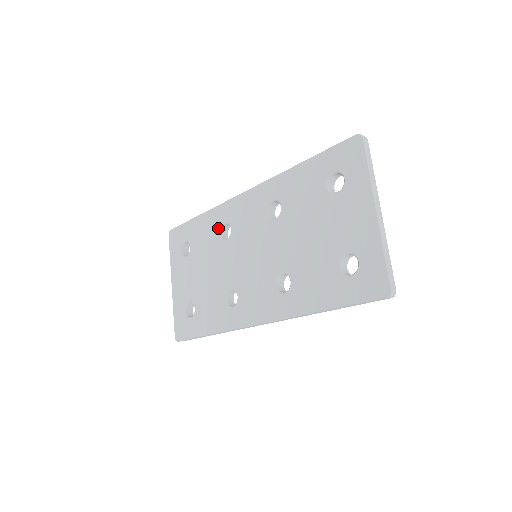
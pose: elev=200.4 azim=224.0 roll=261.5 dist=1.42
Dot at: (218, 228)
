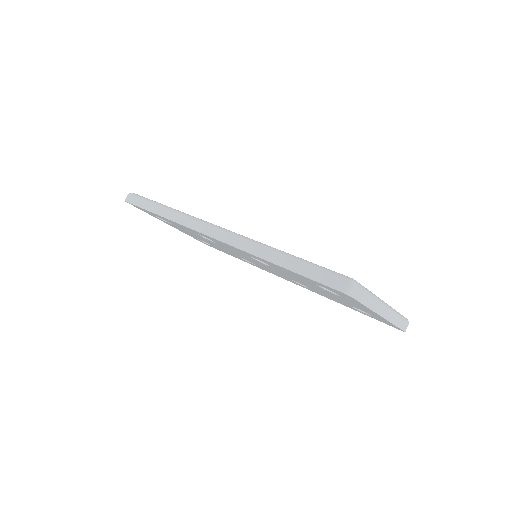
Dot at: (195, 233)
